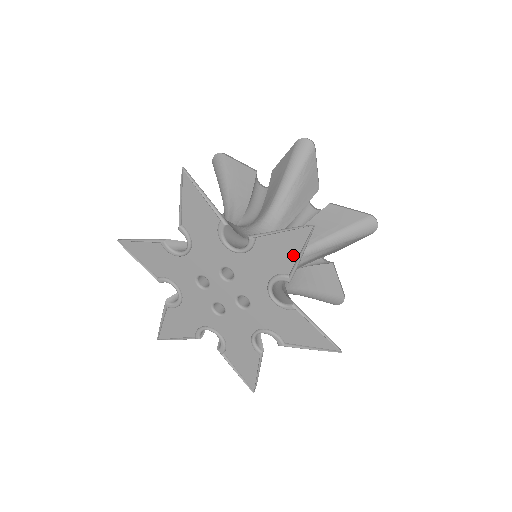
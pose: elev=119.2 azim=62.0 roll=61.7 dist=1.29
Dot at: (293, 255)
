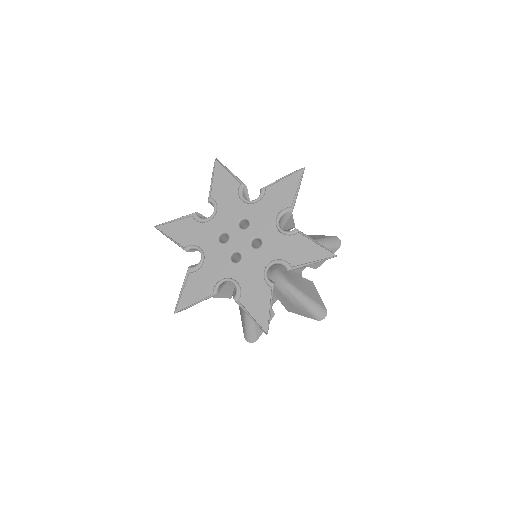
Dot at: (292, 192)
